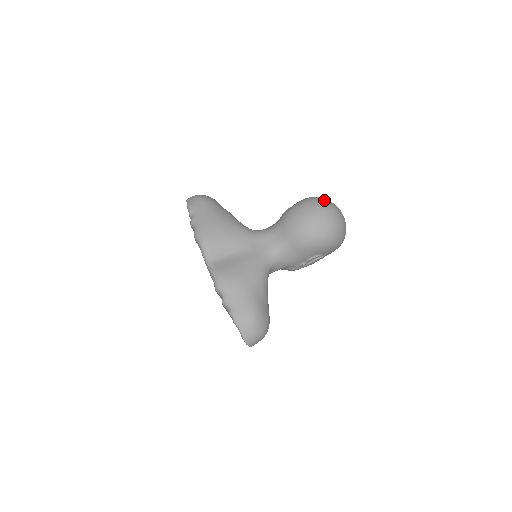
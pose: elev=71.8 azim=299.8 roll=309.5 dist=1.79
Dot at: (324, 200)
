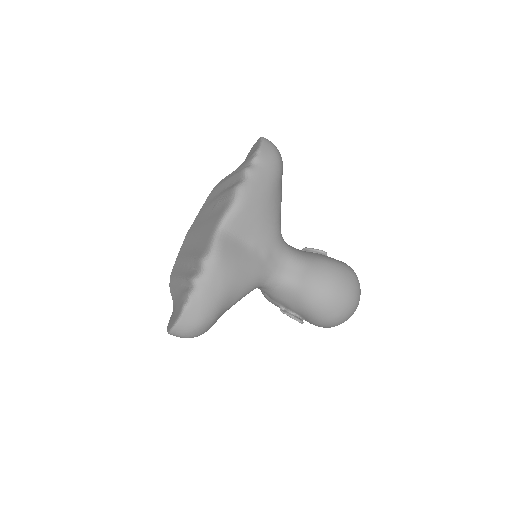
Dot at: occluded
